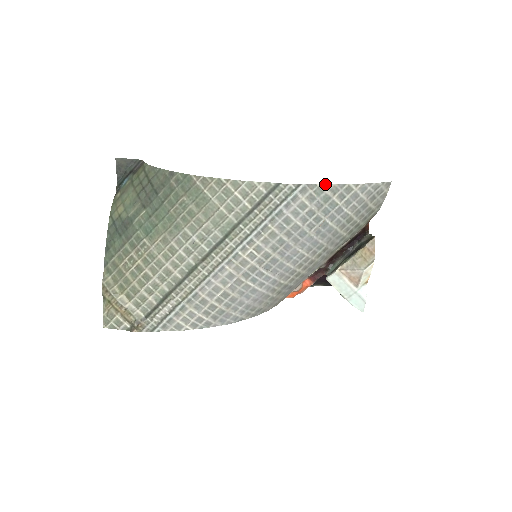
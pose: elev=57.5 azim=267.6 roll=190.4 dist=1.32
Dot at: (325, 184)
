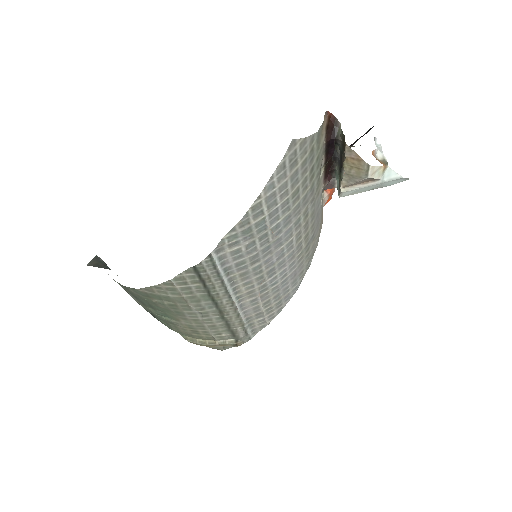
Dot at: (229, 231)
